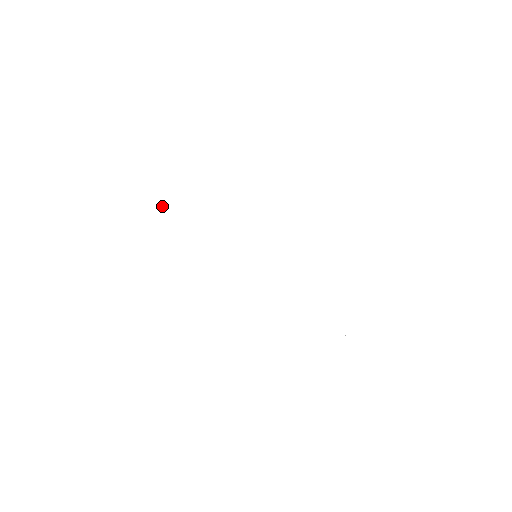
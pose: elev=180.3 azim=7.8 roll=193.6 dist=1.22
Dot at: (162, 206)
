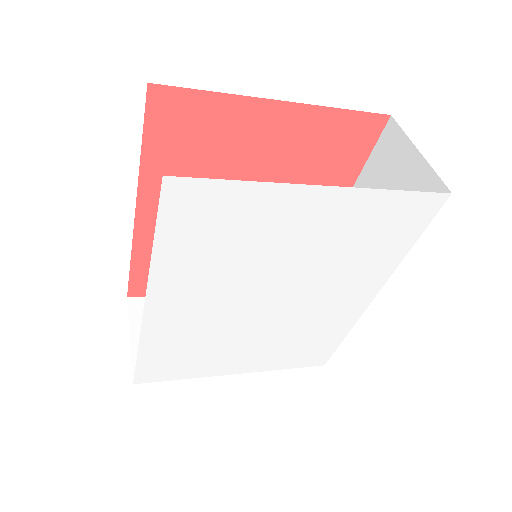
Dot at: (165, 352)
